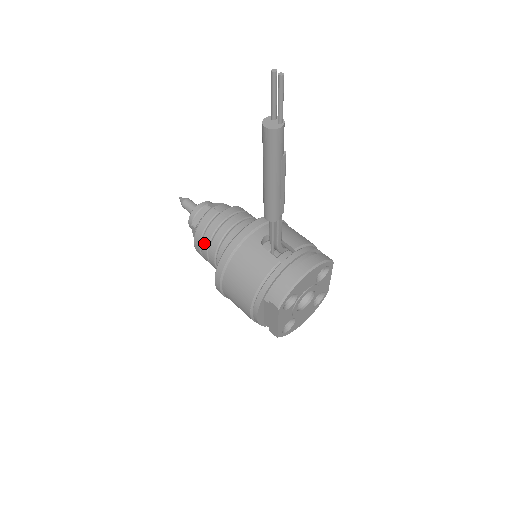
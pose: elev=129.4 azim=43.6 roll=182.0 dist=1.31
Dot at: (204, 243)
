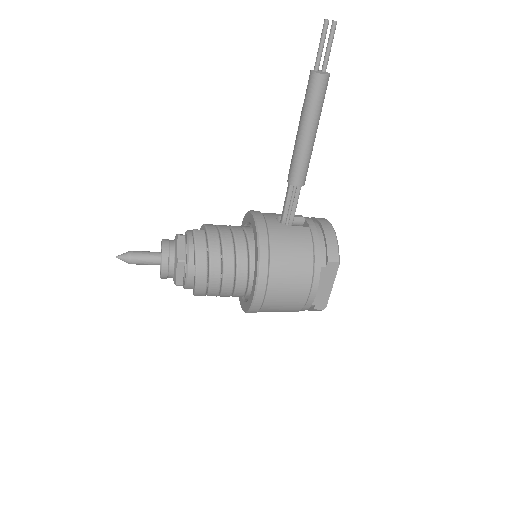
Dot at: (214, 265)
